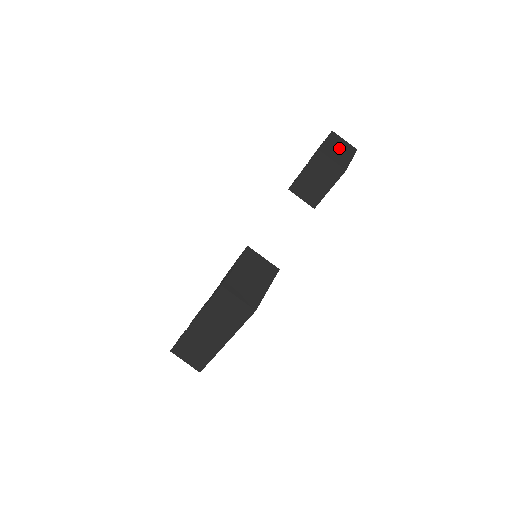
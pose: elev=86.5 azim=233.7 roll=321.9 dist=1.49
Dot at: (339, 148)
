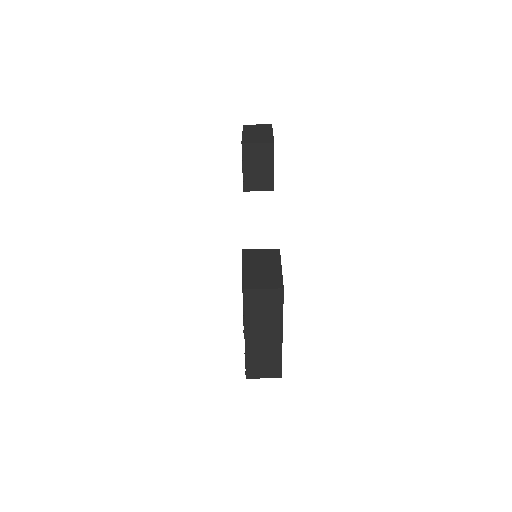
Dot at: (257, 132)
